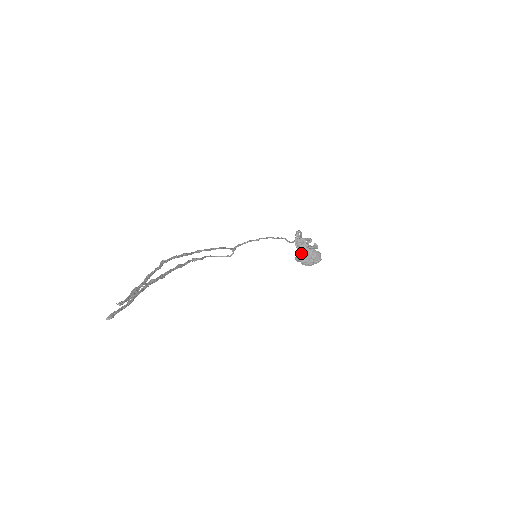
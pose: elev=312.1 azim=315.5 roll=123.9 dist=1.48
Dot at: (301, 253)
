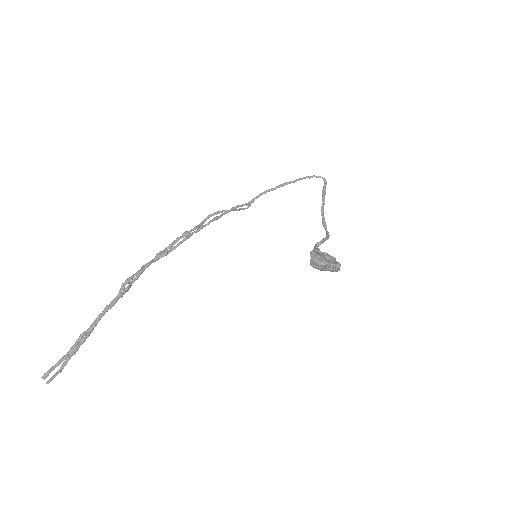
Dot at: (315, 262)
